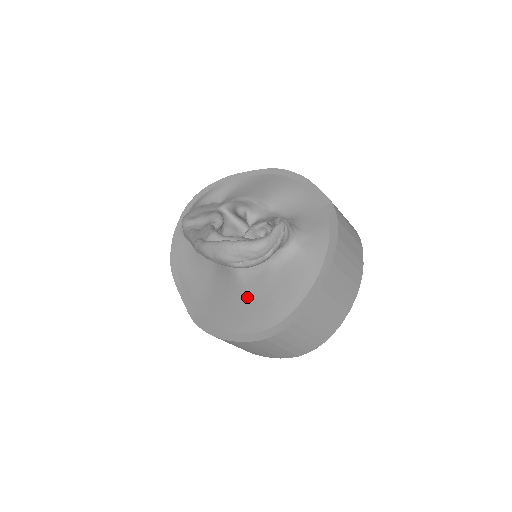
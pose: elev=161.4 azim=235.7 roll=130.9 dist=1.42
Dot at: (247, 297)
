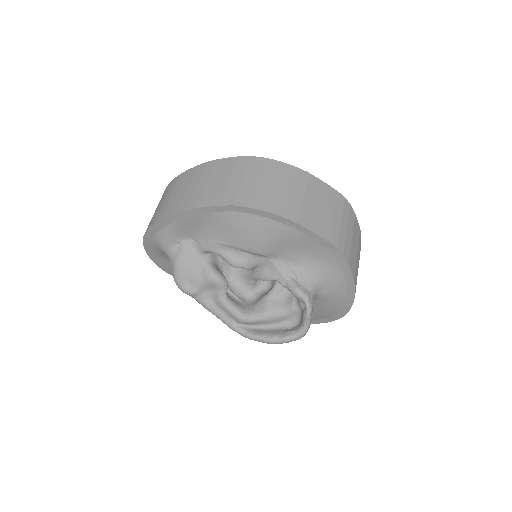
Dot at: occluded
